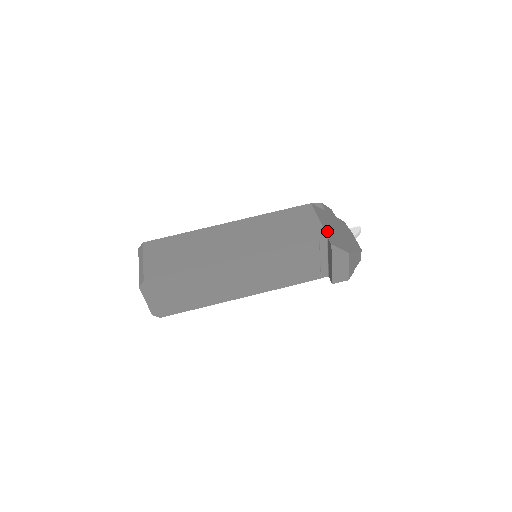
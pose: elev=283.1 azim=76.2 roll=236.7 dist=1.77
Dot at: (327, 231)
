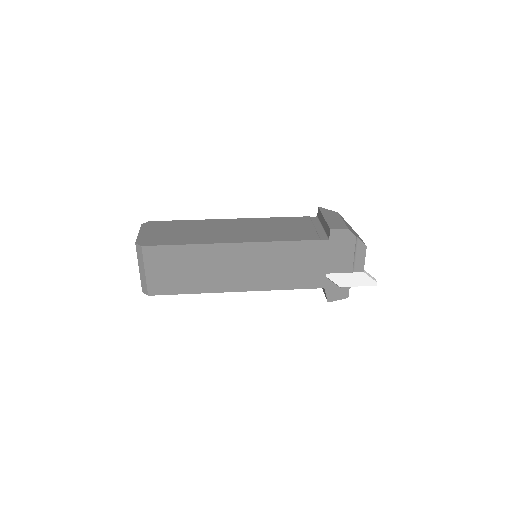
Dot at: occluded
